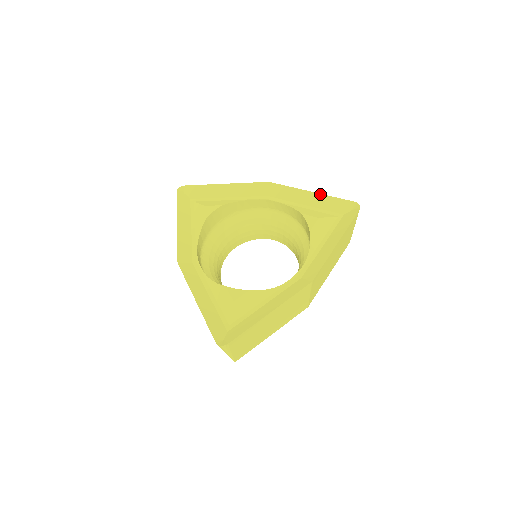
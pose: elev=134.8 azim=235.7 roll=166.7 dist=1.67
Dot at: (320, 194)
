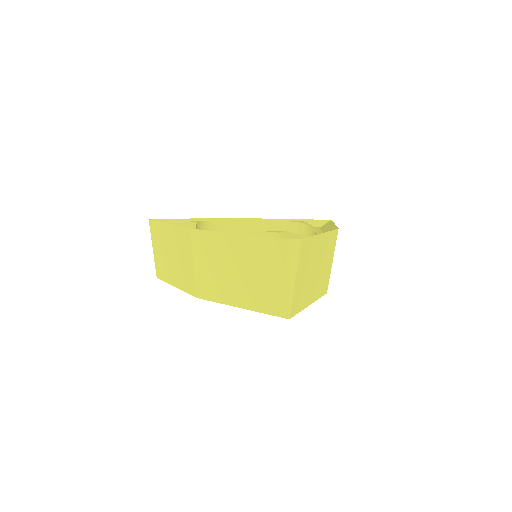
Dot at: (292, 219)
